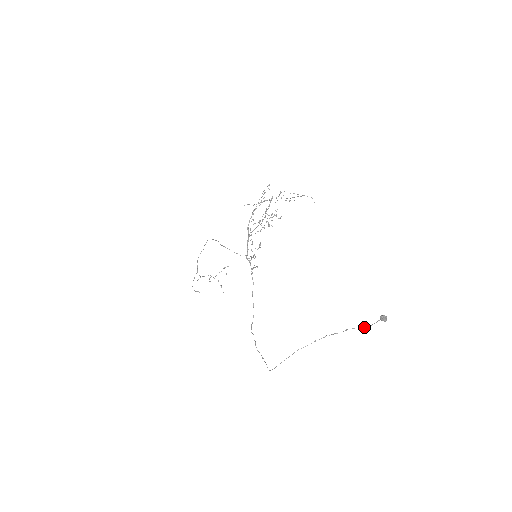
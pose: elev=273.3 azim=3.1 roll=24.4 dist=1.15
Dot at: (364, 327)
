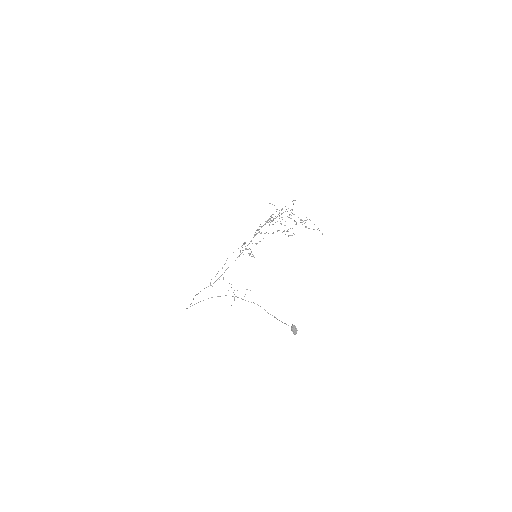
Dot at: occluded
